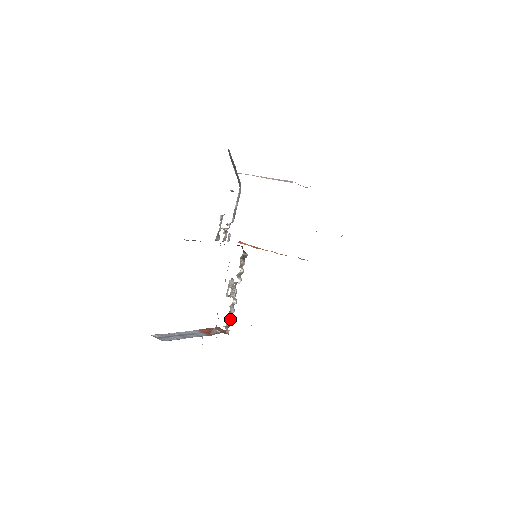
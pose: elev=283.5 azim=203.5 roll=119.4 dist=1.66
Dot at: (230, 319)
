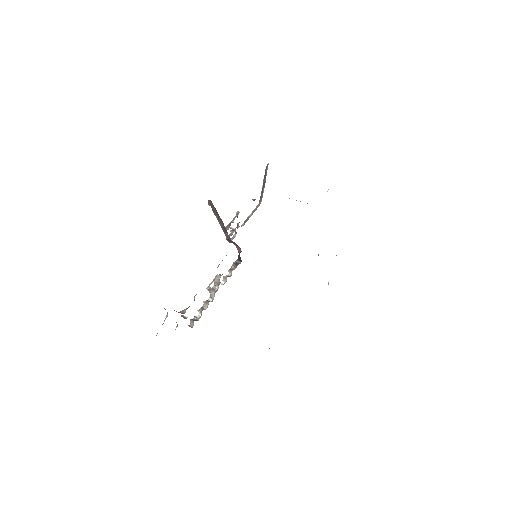
Dot at: (199, 315)
